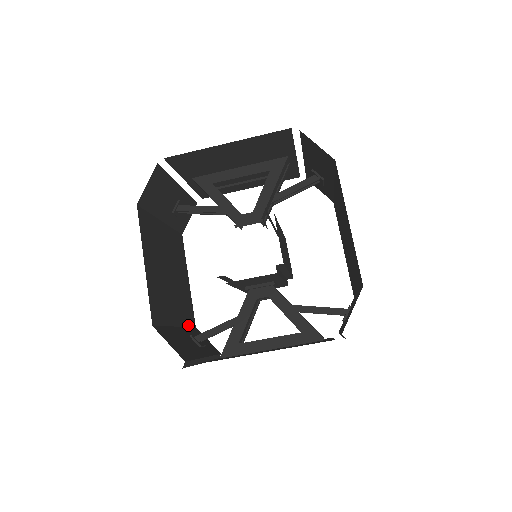
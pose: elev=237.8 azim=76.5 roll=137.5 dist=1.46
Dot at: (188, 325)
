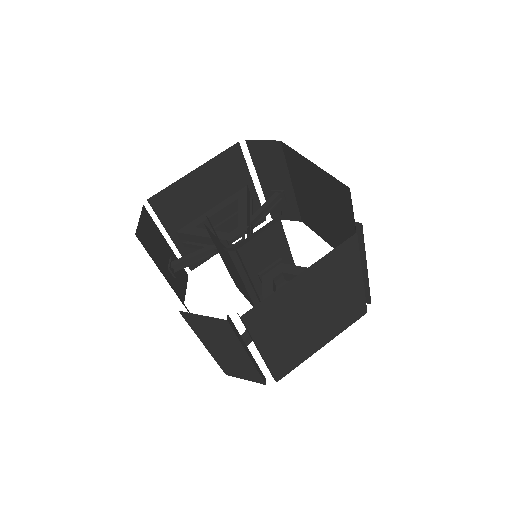
Dot at: occluded
